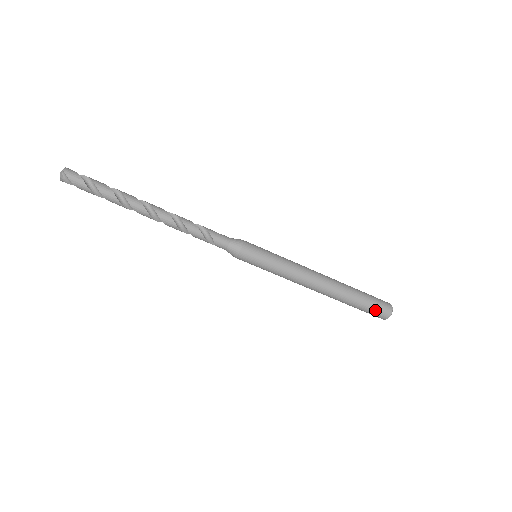
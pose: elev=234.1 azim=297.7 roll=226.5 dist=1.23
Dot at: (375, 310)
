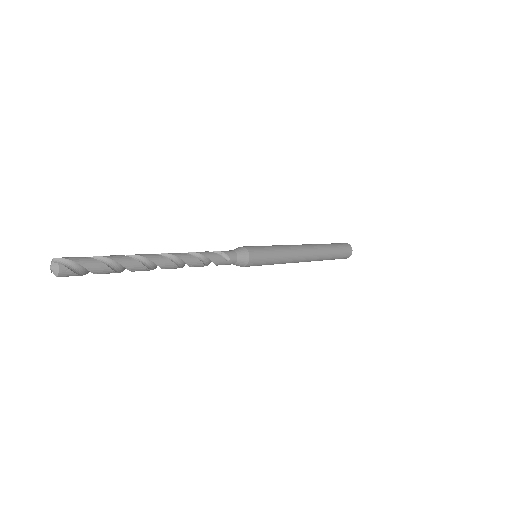
Dot at: occluded
